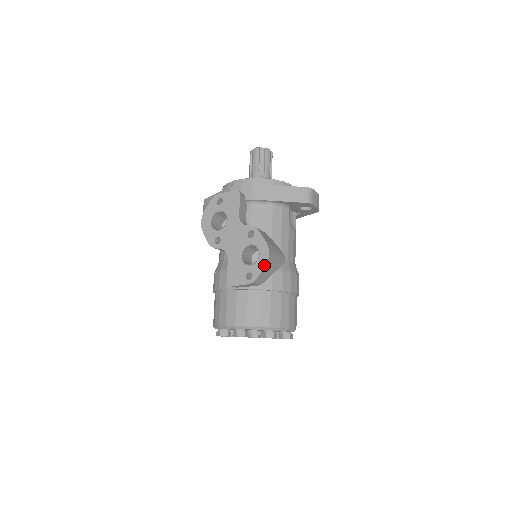
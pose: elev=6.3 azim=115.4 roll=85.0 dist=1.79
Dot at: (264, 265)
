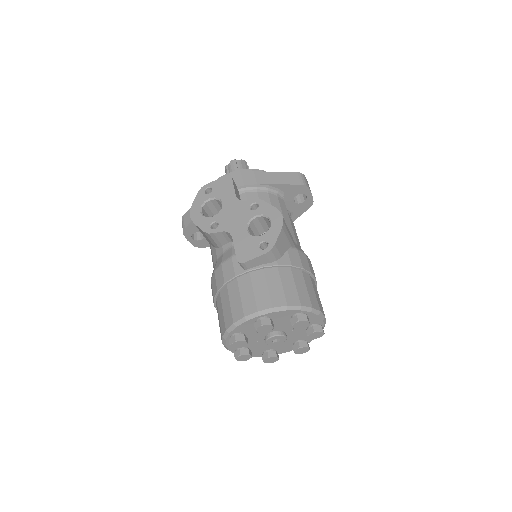
Dot at: (280, 229)
